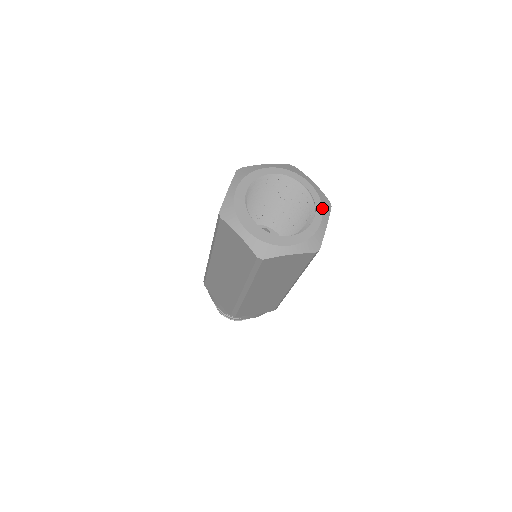
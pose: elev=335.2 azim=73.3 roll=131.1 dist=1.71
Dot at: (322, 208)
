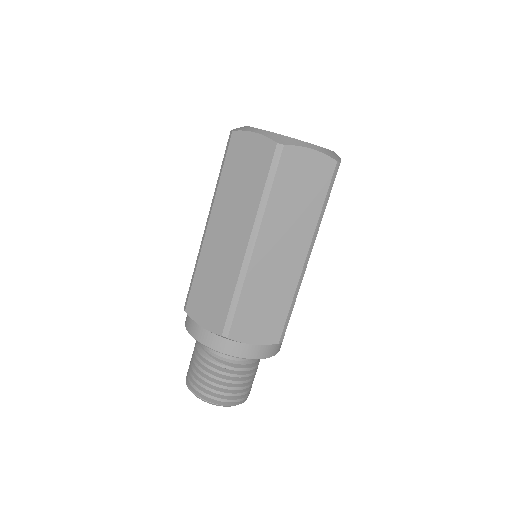
Dot at: occluded
